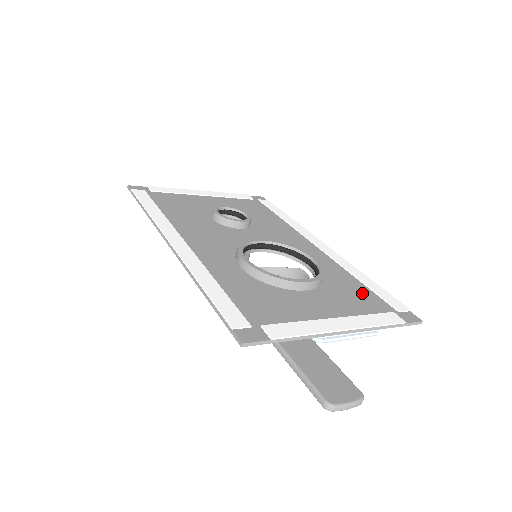
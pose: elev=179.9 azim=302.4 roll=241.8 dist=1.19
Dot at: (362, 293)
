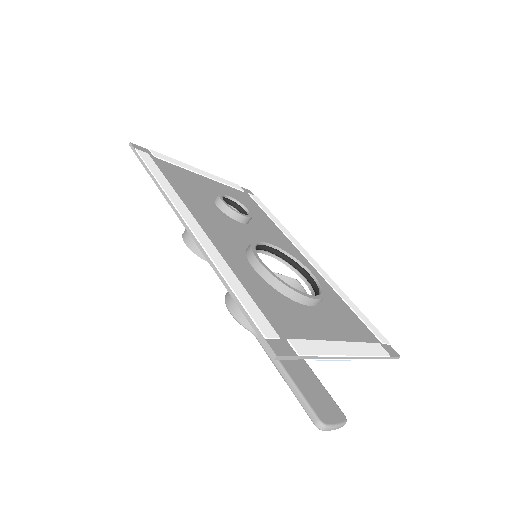
Dot at: (352, 318)
